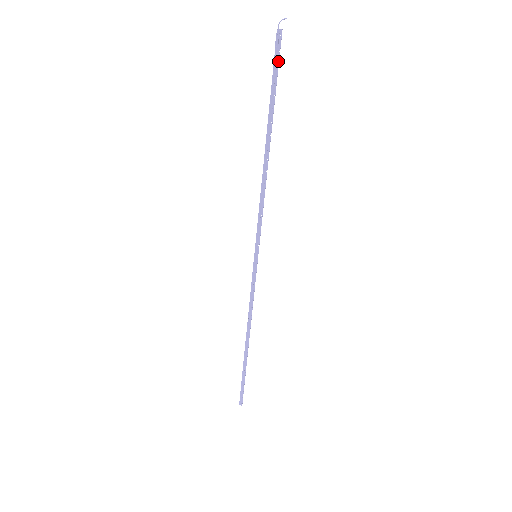
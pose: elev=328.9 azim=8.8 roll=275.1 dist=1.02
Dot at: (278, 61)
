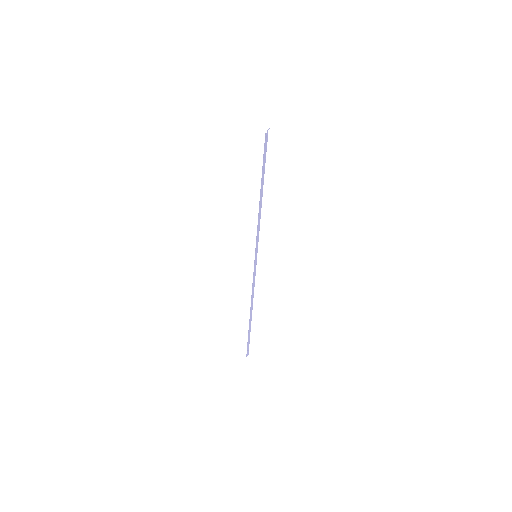
Dot at: (266, 148)
